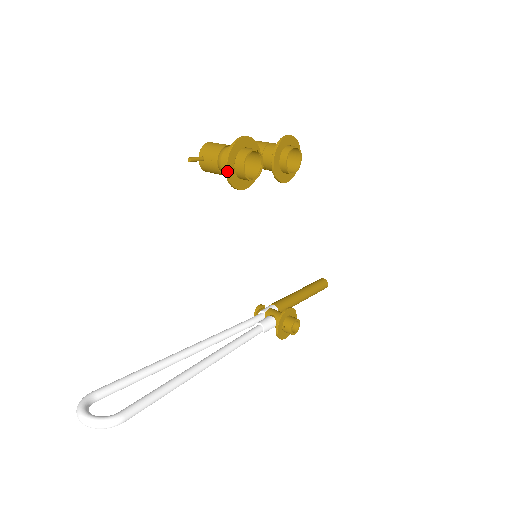
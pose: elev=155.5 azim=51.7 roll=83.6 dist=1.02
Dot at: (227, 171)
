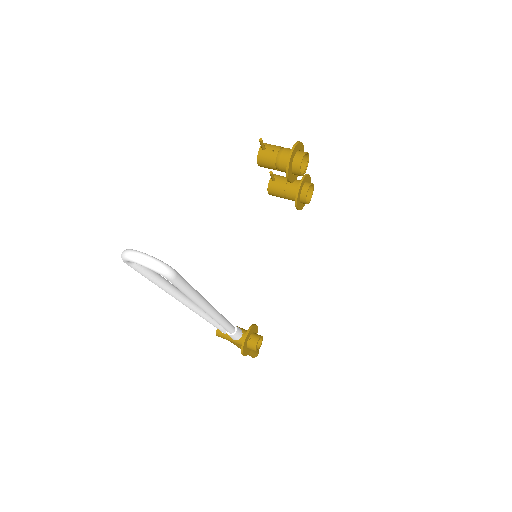
Dot at: (291, 154)
